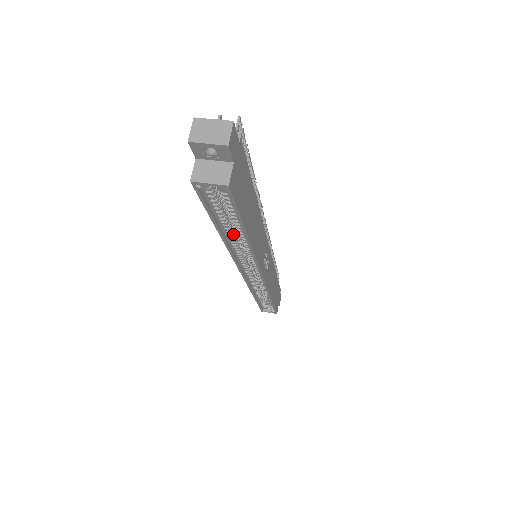
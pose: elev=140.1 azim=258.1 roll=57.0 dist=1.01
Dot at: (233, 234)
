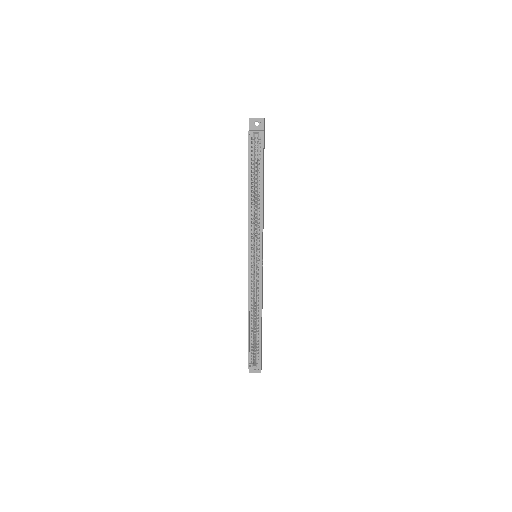
Dot at: (254, 194)
